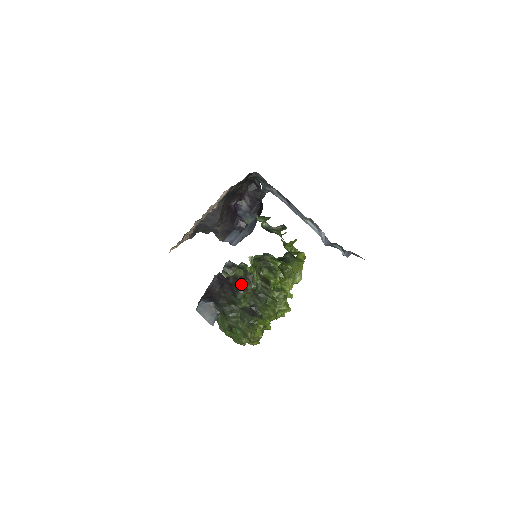
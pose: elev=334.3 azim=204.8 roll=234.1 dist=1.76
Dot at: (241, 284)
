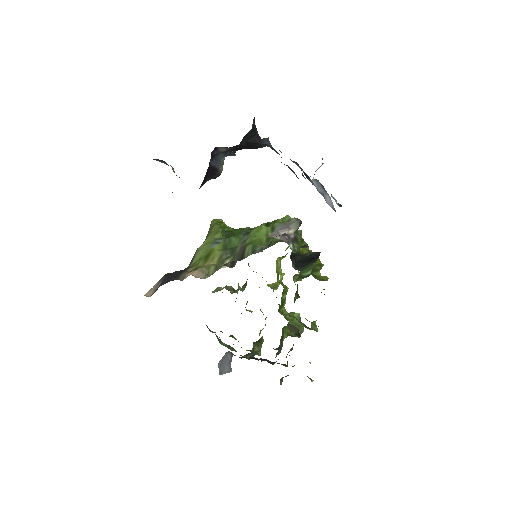
Dot at: (286, 366)
